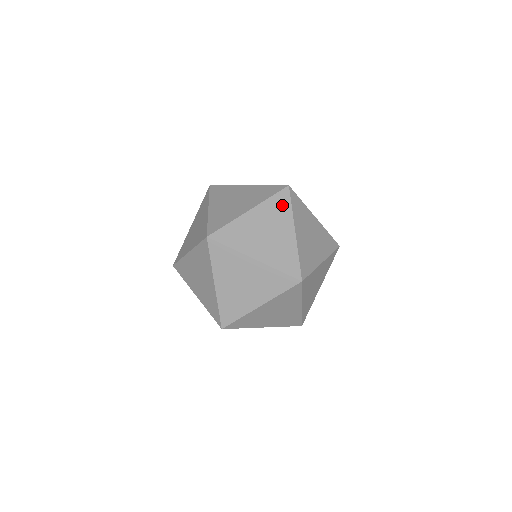
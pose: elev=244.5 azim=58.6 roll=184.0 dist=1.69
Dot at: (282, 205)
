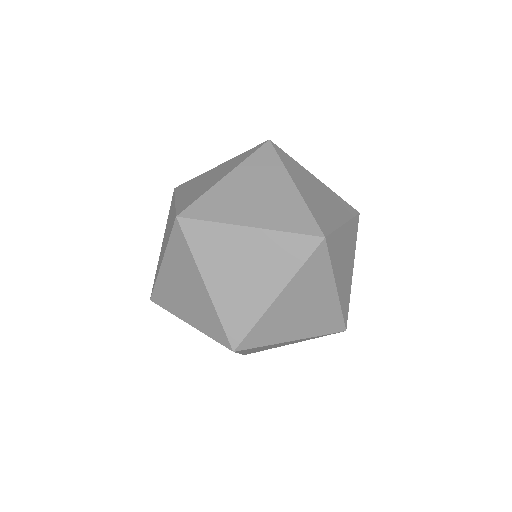
Dot at: (181, 249)
